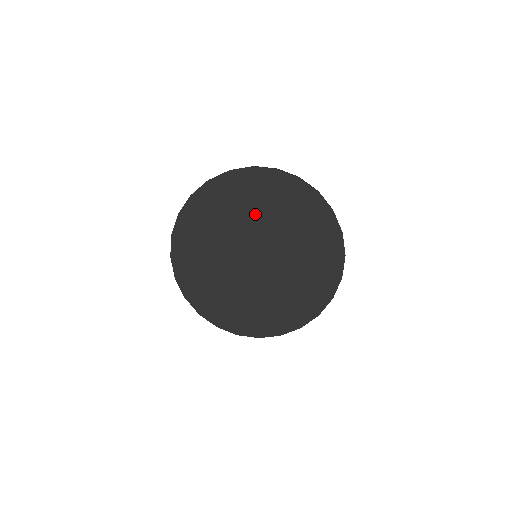
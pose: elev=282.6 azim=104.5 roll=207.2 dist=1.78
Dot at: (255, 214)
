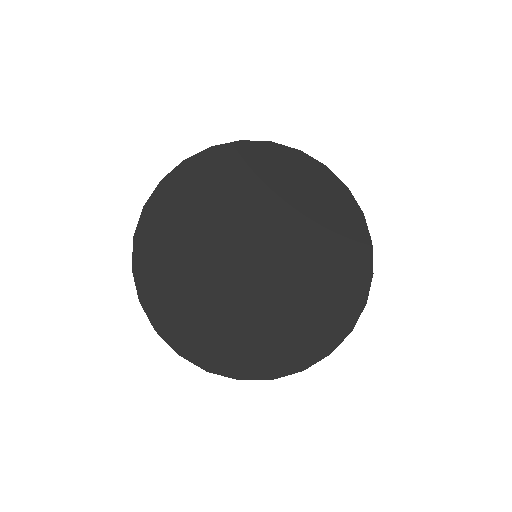
Dot at: (222, 209)
